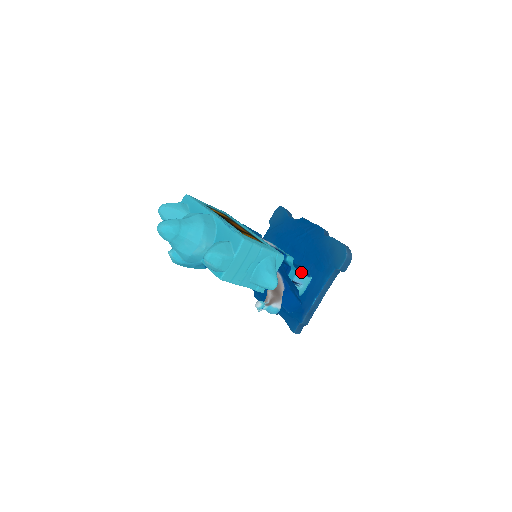
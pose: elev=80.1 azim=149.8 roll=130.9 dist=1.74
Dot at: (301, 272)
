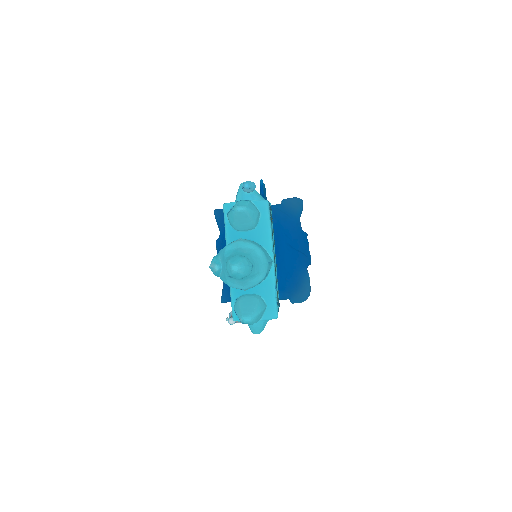
Dot at: occluded
